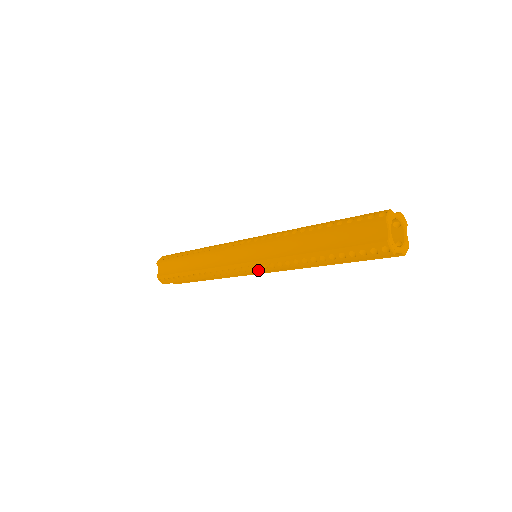
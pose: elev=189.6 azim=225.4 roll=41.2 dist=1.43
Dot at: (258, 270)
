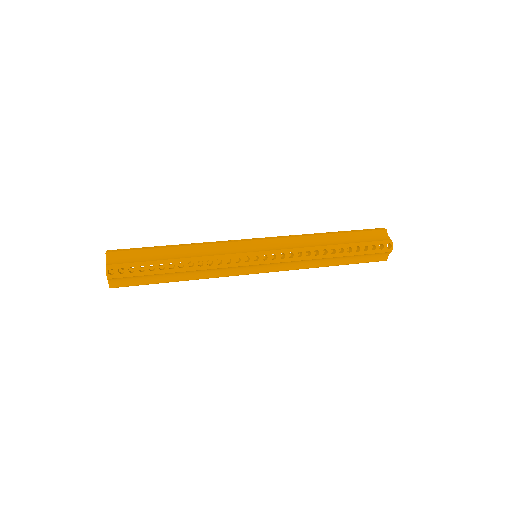
Dot at: occluded
